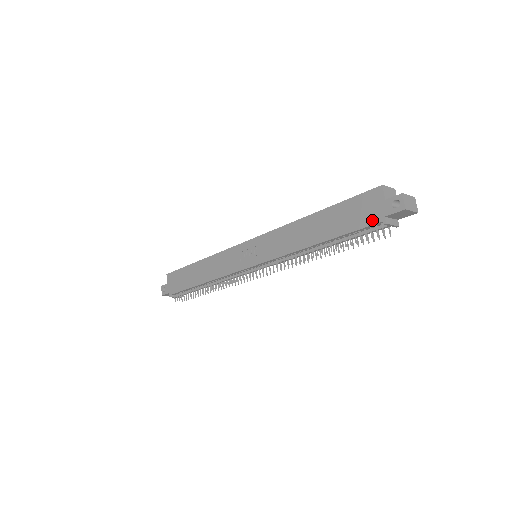
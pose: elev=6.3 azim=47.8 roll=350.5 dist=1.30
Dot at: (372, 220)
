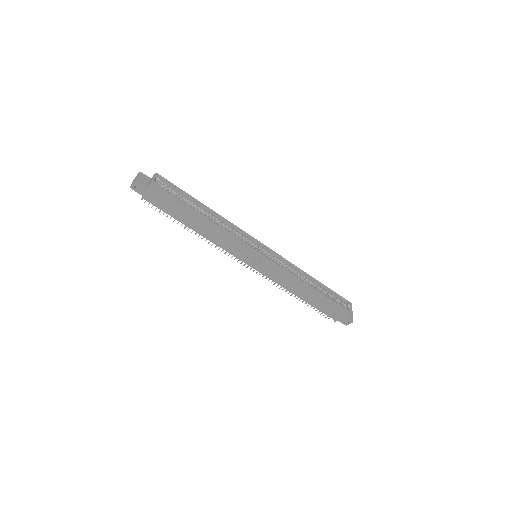
Dot at: (332, 317)
